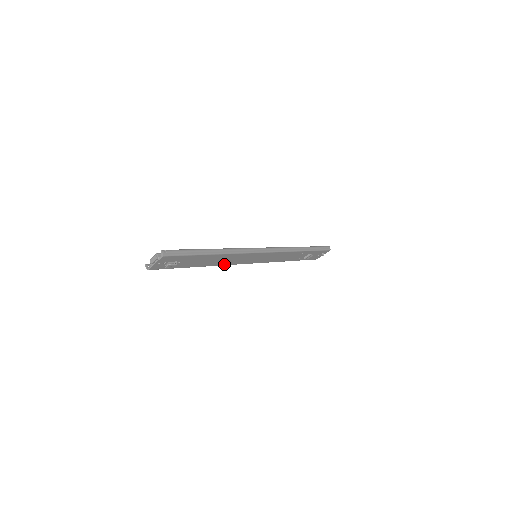
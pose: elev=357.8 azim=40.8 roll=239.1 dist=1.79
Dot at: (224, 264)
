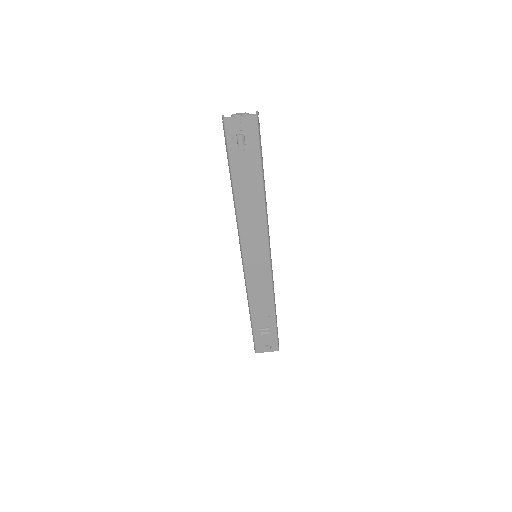
Dot at: (240, 221)
